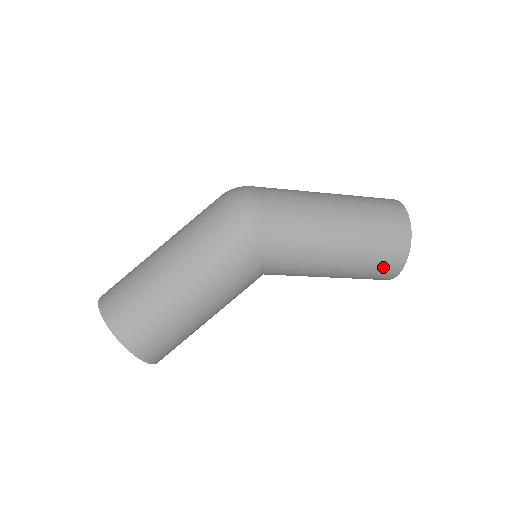
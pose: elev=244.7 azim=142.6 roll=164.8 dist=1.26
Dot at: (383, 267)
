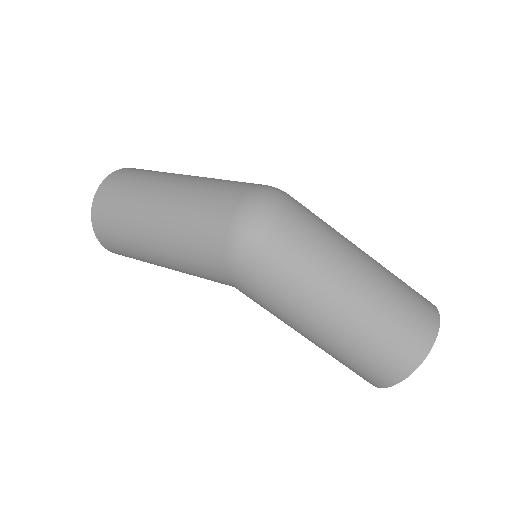
Dot at: occluded
